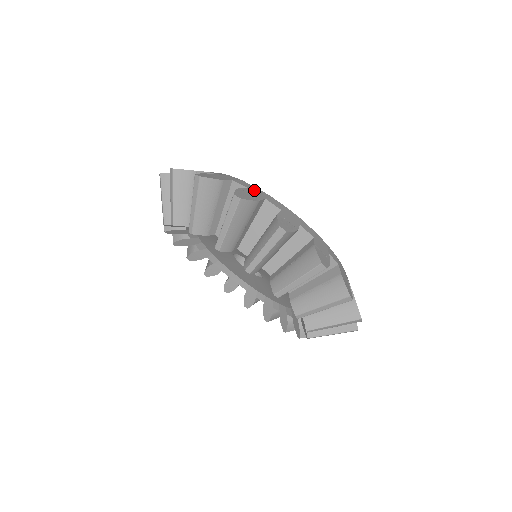
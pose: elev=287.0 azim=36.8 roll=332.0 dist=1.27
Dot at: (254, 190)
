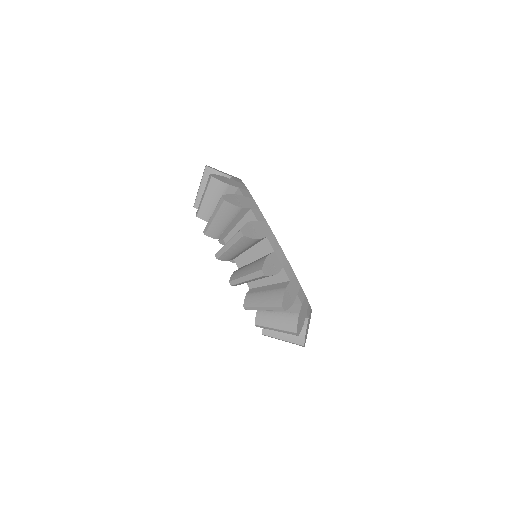
Dot at: (304, 304)
